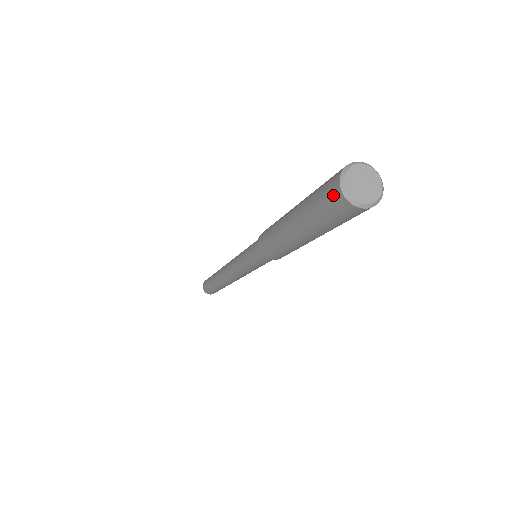
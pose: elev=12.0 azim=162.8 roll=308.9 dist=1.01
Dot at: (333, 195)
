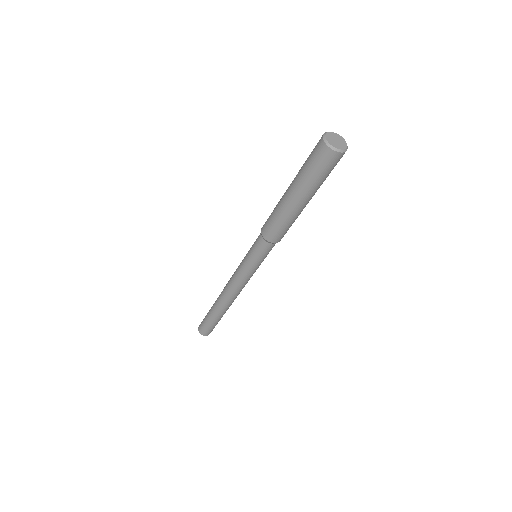
Dot at: (319, 141)
